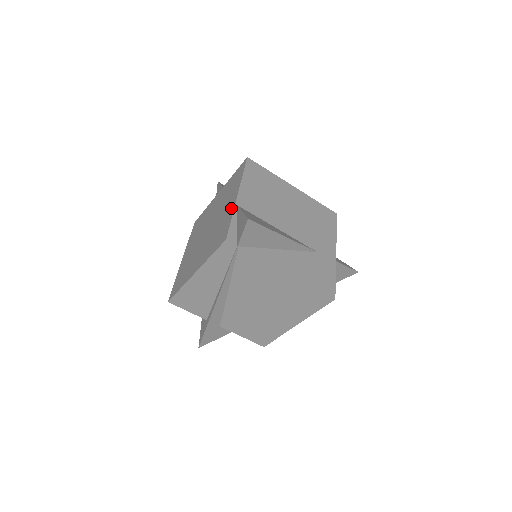
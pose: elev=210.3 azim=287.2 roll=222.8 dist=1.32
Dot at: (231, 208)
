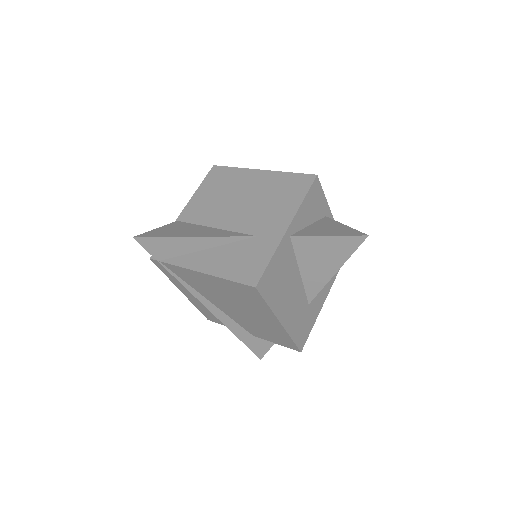
Dot at: occluded
